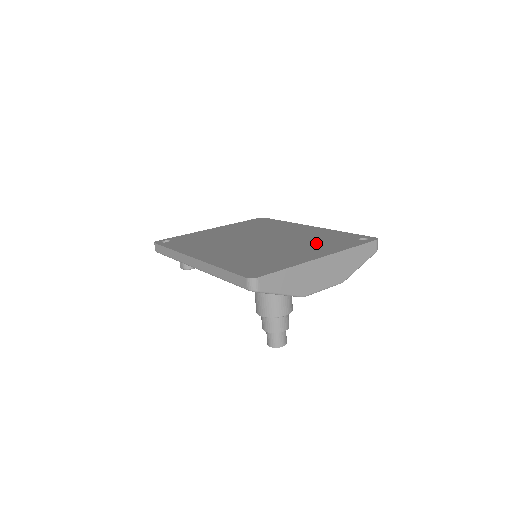
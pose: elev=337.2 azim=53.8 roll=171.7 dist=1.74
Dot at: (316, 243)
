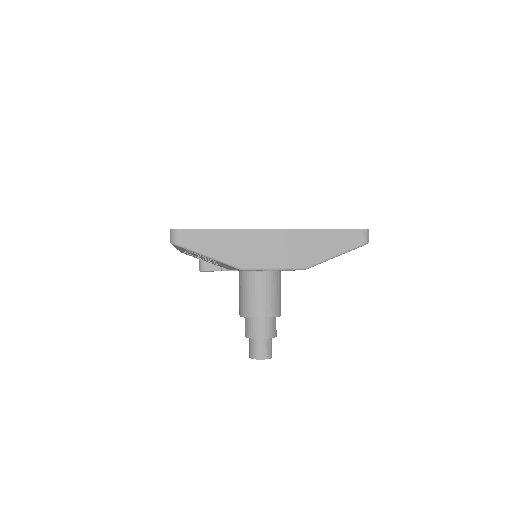
Dot at: occluded
